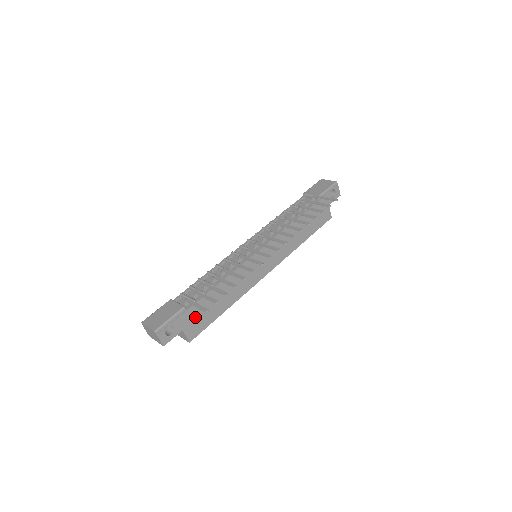
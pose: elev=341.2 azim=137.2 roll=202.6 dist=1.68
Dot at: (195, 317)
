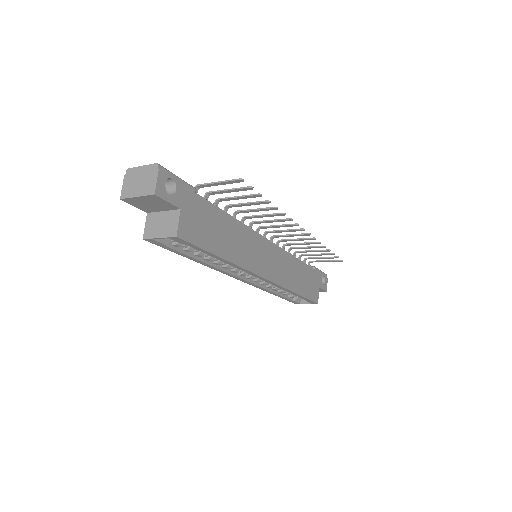
Dot at: (197, 215)
